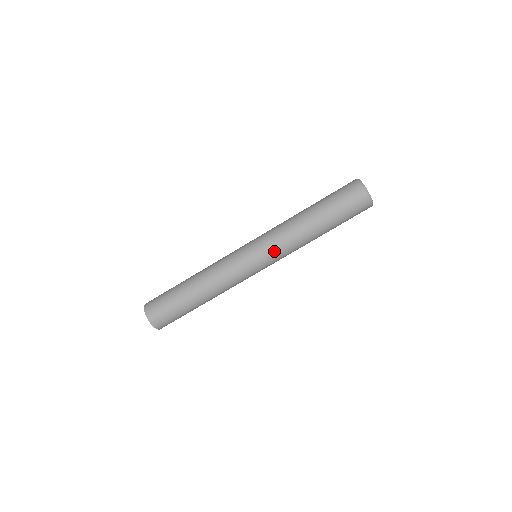
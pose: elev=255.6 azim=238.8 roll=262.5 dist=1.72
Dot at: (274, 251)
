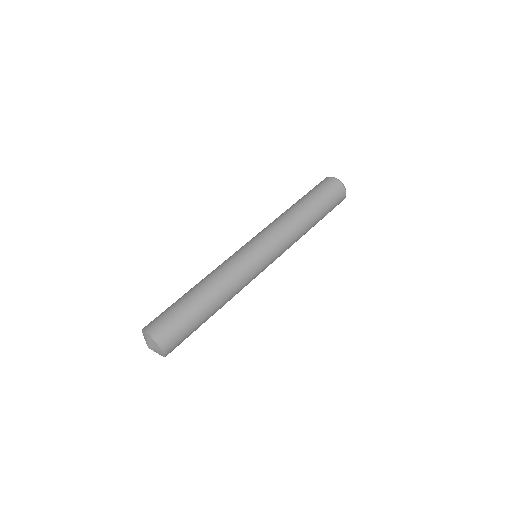
Dot at: (267, 233)
